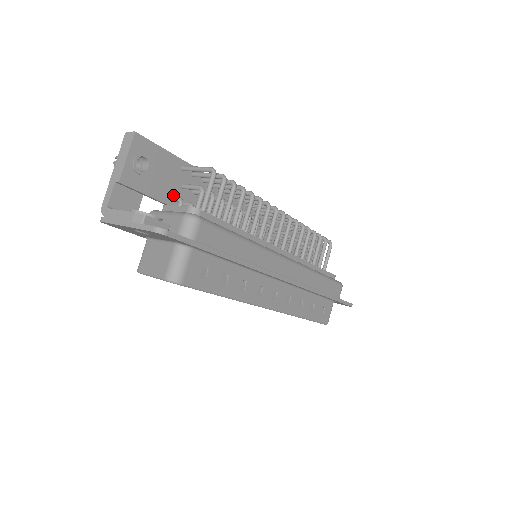
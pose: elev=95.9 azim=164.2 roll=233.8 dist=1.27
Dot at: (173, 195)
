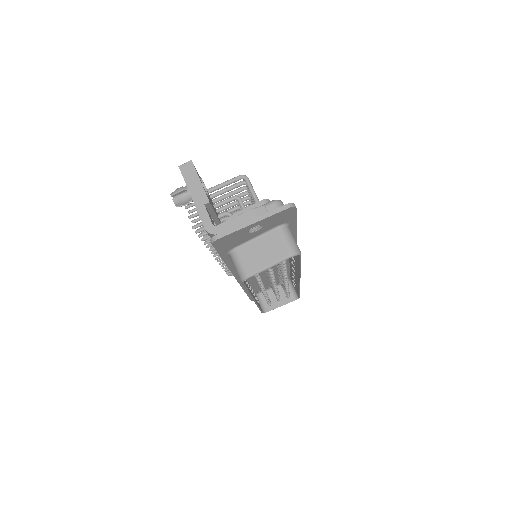
Dot at: occluded
